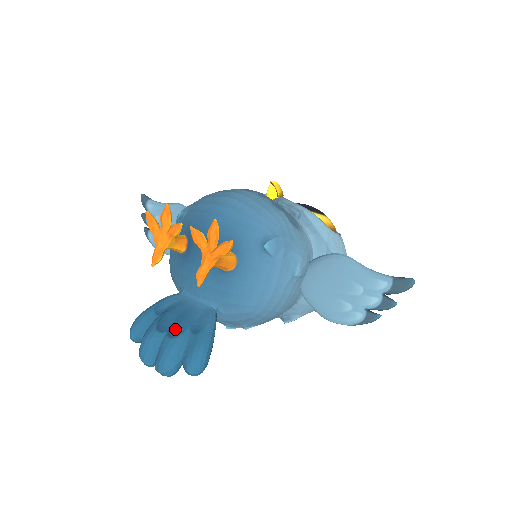
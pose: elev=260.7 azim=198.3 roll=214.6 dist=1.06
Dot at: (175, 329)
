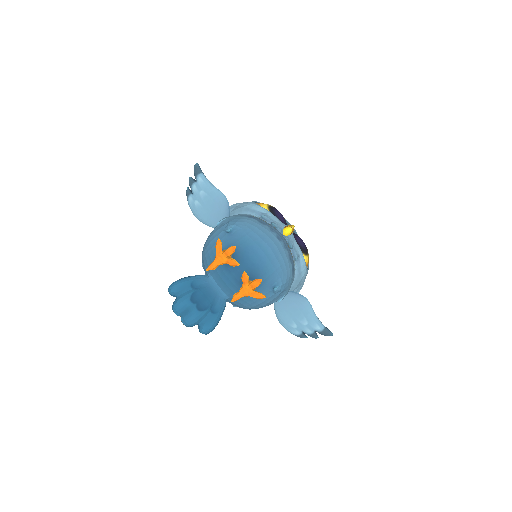
Dot at: (202, 306)
